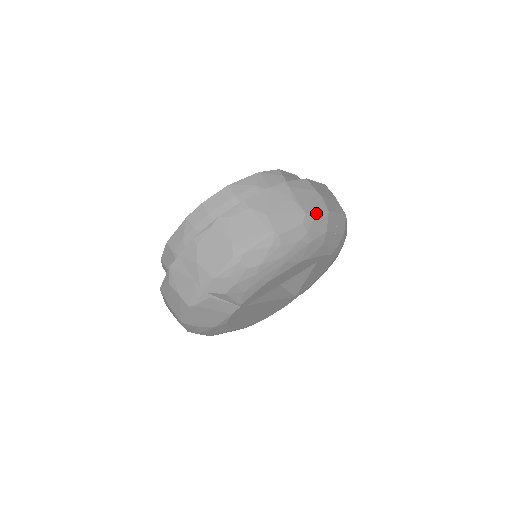
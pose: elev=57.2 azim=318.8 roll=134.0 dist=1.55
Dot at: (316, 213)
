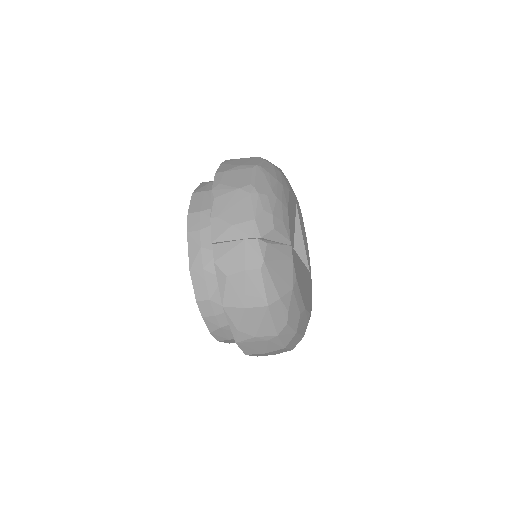
Dot at: occluded
